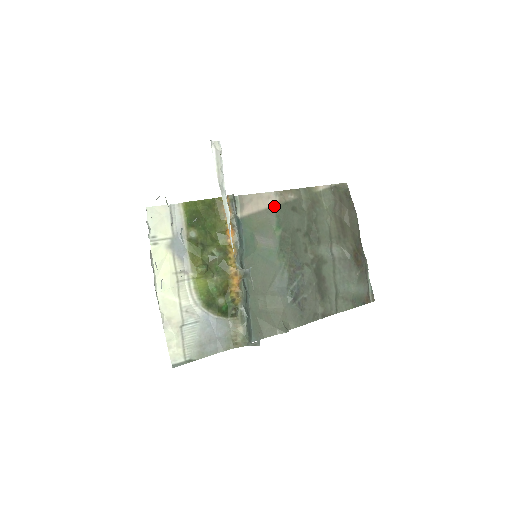
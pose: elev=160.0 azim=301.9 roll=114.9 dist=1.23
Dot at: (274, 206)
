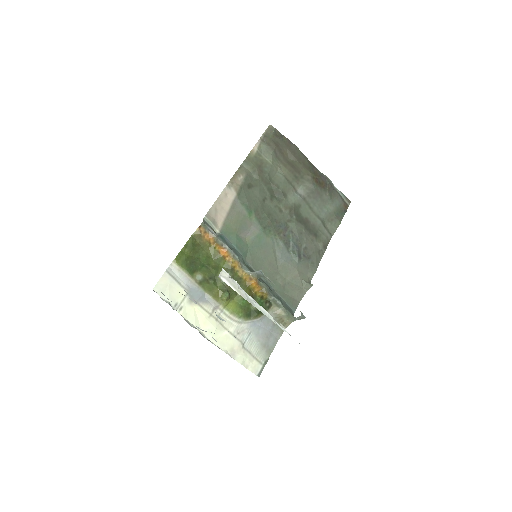
Dot at: (235, 198)
